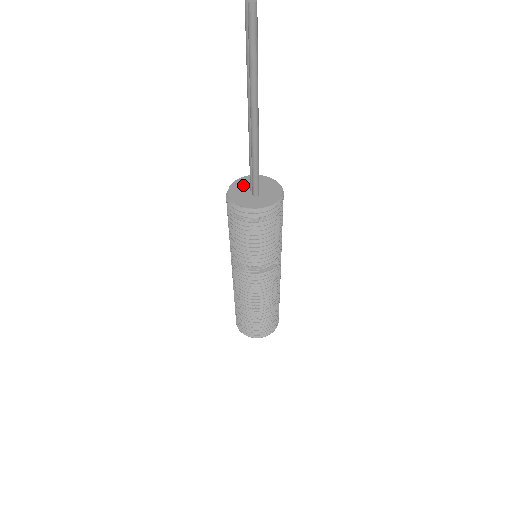
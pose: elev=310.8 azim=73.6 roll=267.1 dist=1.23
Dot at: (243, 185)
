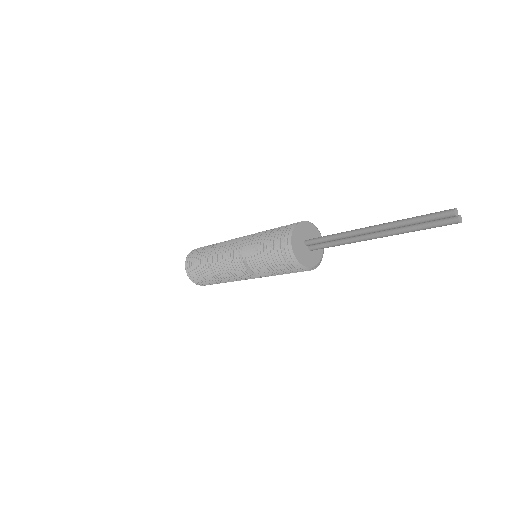
Dot at: (299, 242)
